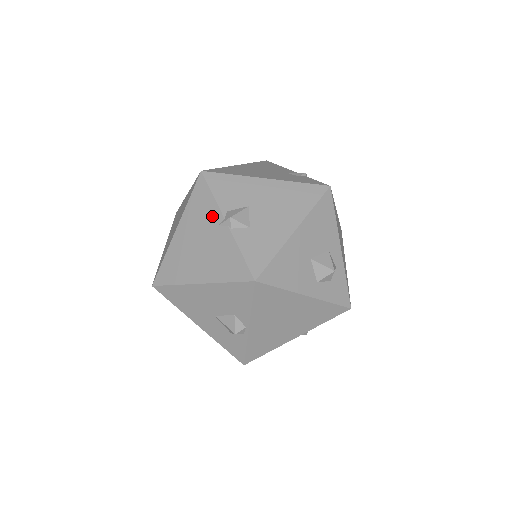
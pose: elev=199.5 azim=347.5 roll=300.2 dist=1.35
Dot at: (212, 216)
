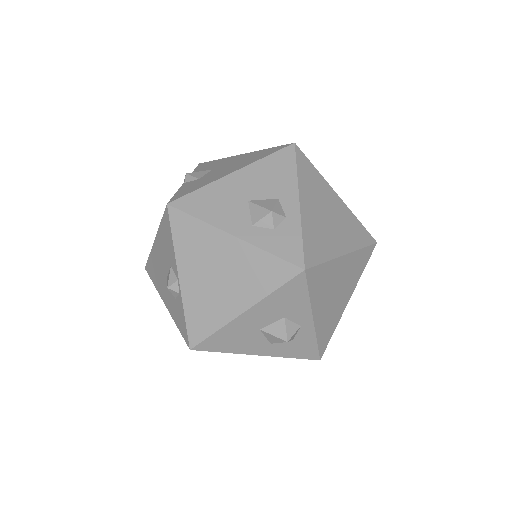
Dot at: occluded
